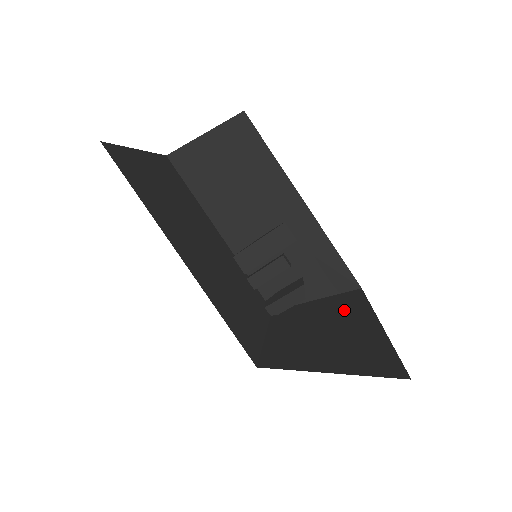
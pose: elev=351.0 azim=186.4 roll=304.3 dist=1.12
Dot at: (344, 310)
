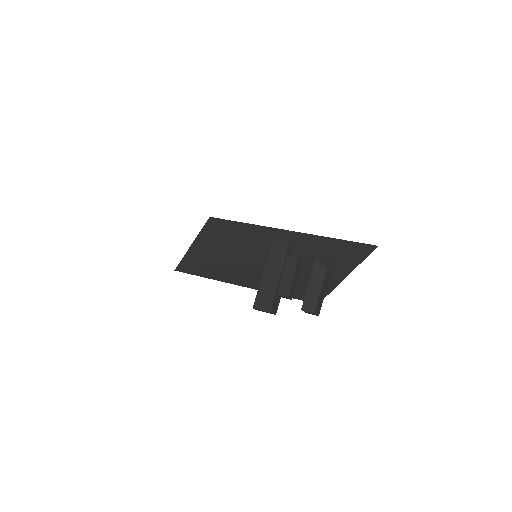
Dot at: occluded
